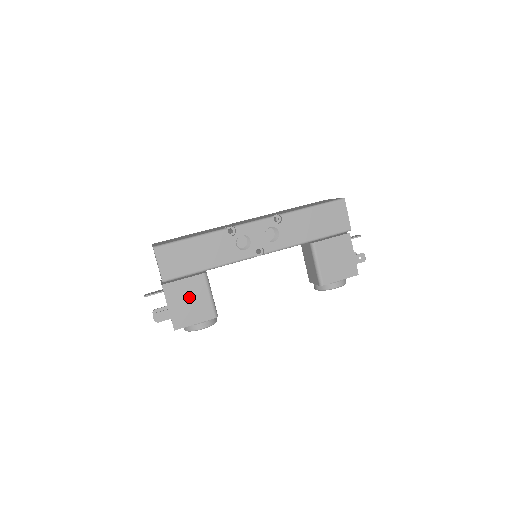
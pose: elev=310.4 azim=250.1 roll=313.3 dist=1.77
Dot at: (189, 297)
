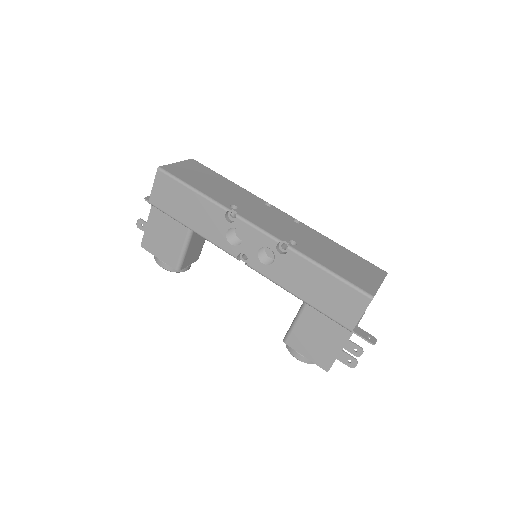
Dot at: (166, 234)
